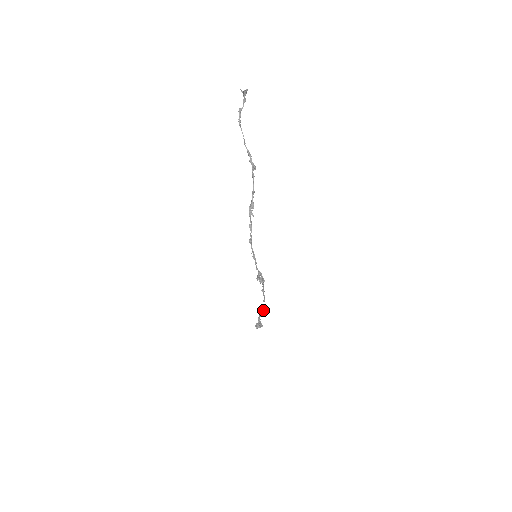
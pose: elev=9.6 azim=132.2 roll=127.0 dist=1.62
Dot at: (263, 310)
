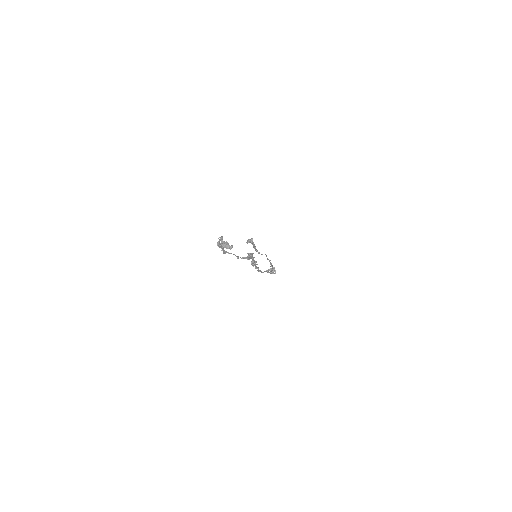
Dot at: occluded
